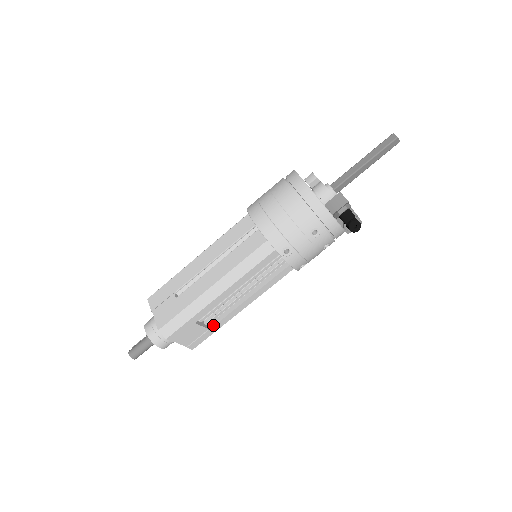
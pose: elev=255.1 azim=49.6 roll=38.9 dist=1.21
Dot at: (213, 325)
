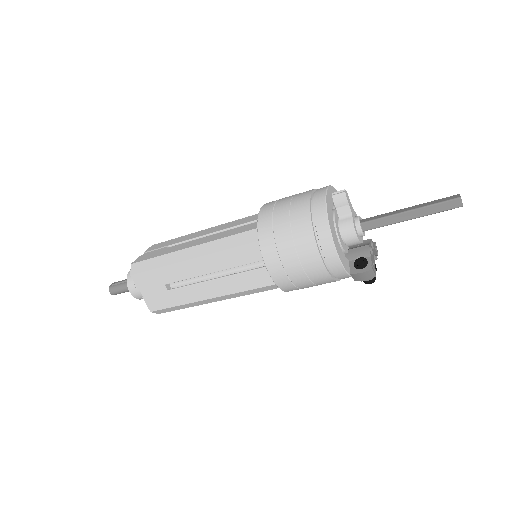
Dot at: occluded
